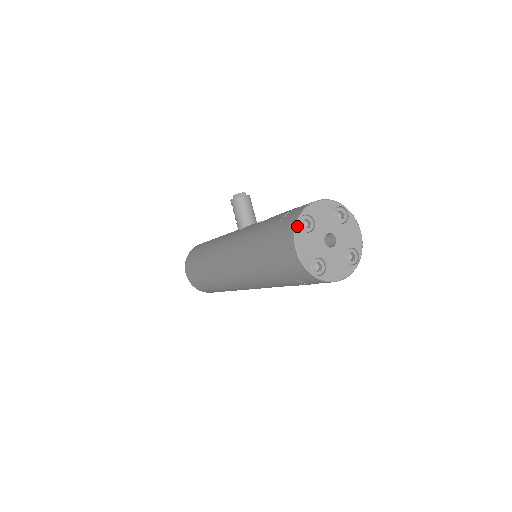
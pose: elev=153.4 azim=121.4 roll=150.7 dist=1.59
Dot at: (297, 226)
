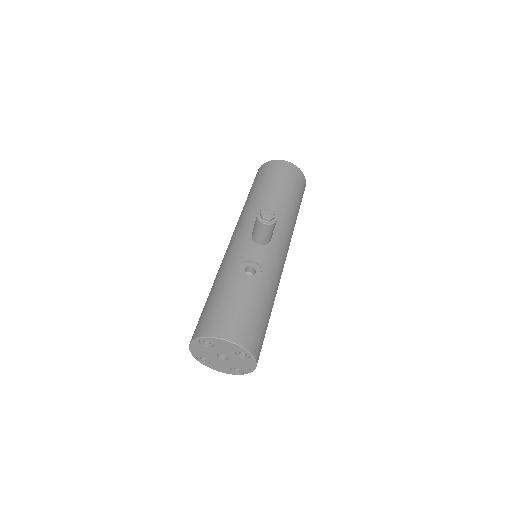
Dot at: (196, 340)
